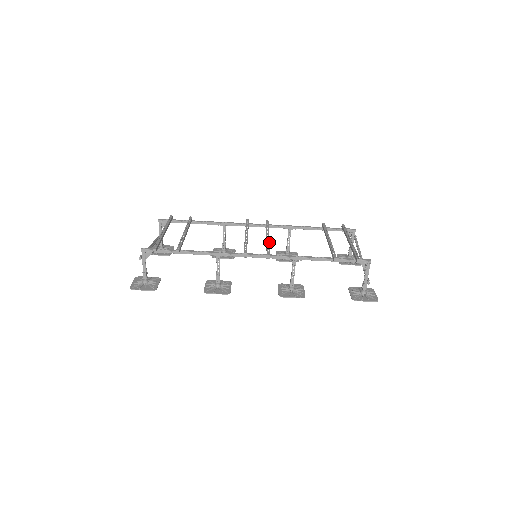
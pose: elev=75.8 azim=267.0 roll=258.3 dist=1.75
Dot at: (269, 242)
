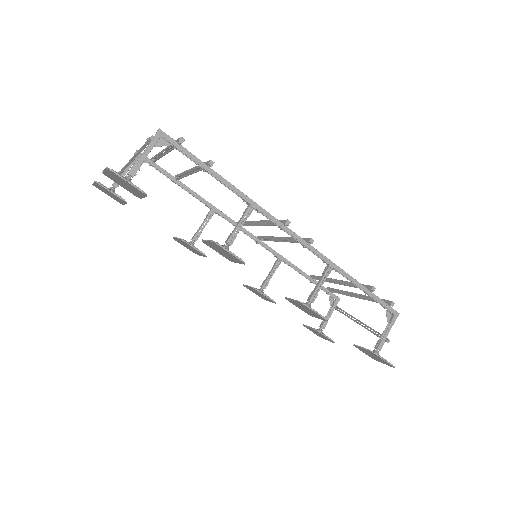
Dot at: occluded
